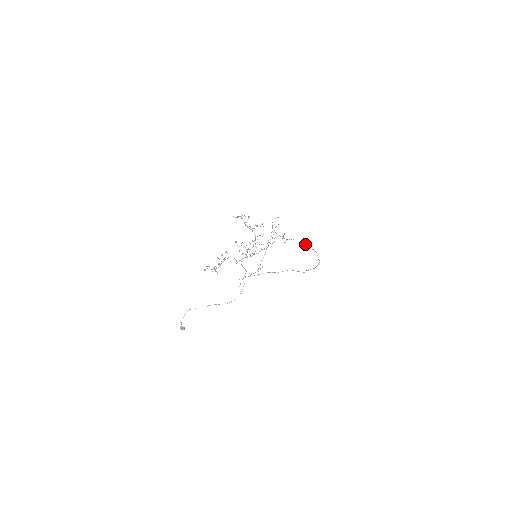
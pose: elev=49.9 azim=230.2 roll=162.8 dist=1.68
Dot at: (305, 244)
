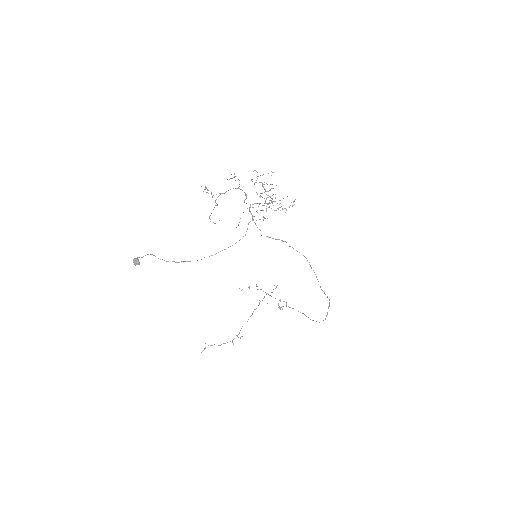
Dot at: (305, 315)
